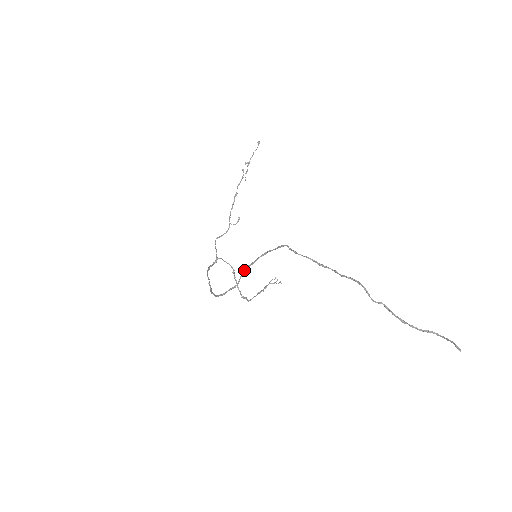
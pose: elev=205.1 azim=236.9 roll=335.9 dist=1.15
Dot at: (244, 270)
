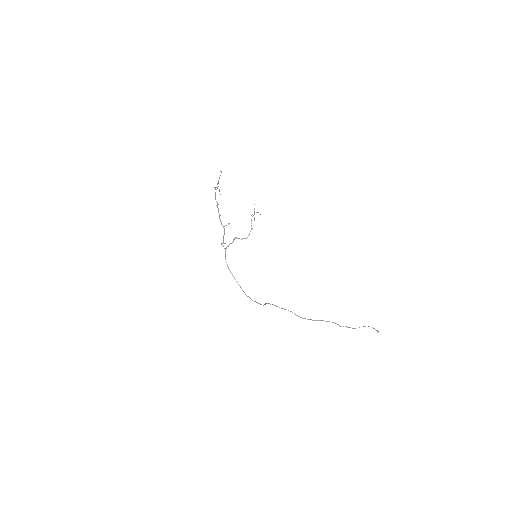
Dot at: occluded
